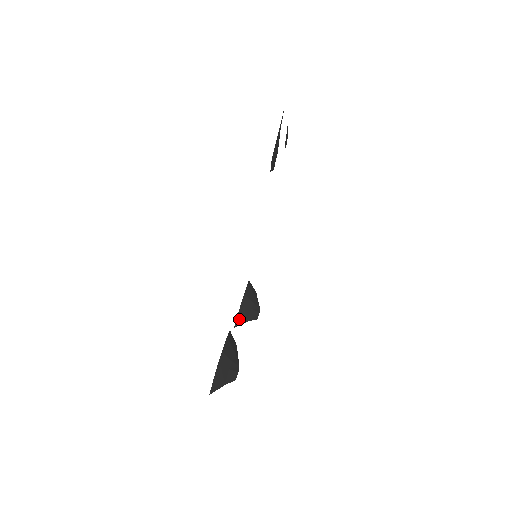
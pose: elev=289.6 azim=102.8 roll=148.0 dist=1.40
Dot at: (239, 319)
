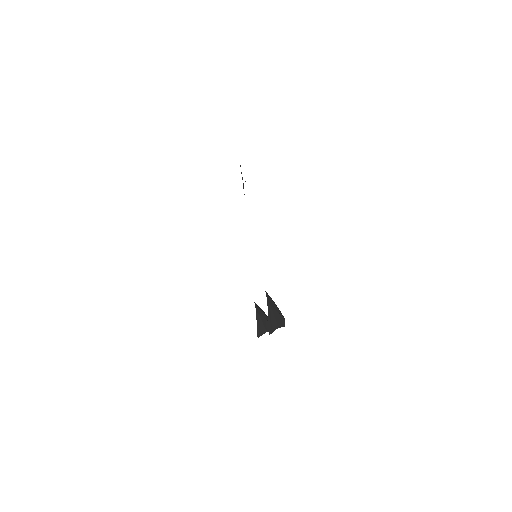
Dot at: (259, 329)
